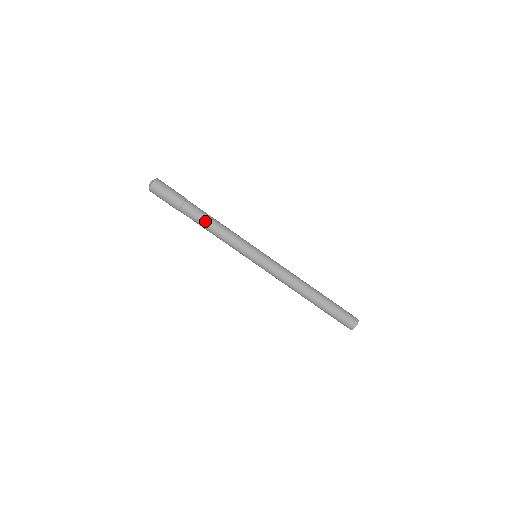
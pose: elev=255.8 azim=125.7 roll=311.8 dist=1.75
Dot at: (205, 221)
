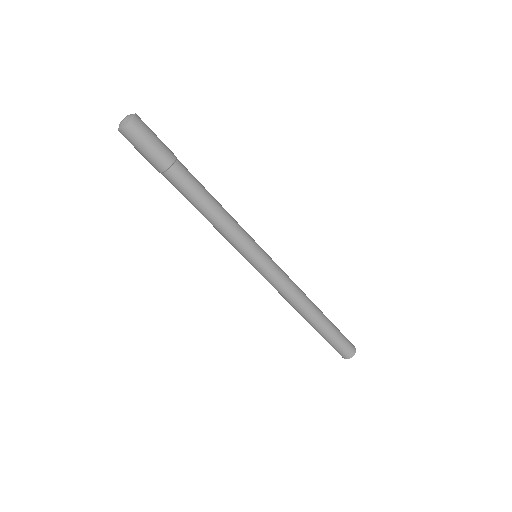
Dot at: (197, 200)
